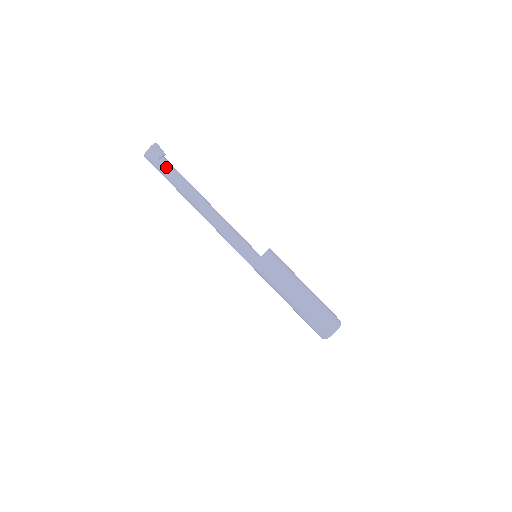
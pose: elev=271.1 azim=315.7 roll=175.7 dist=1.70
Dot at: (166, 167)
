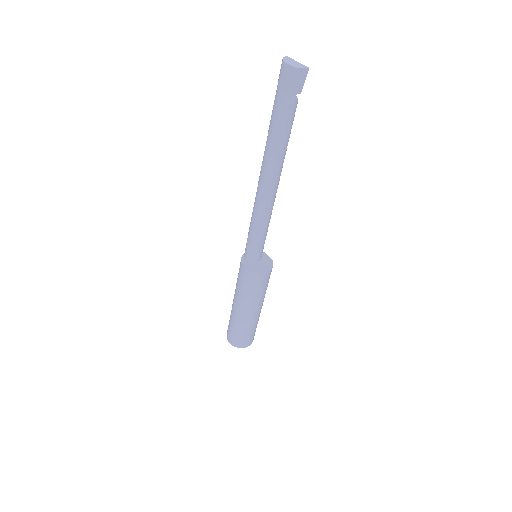
Dot at: (279, 107)
